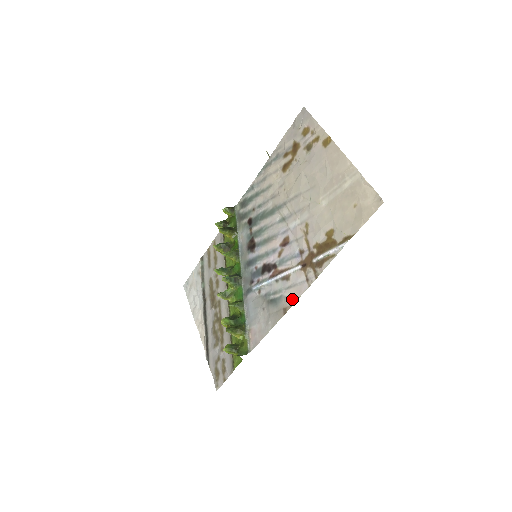
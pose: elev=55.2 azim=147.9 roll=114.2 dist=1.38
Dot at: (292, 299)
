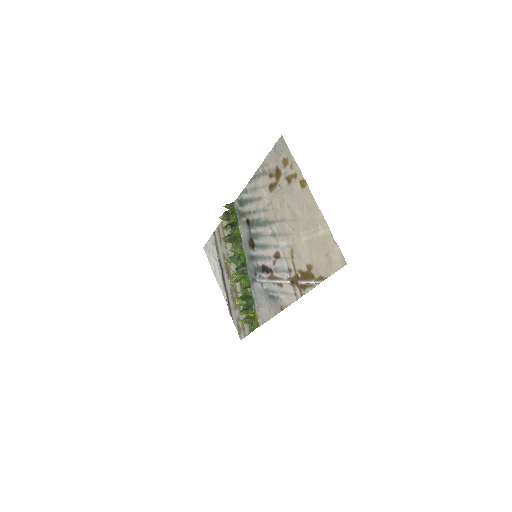
Dot at: (286, 303)
